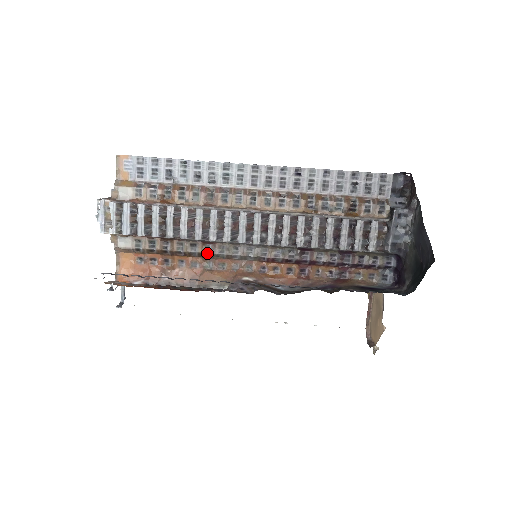
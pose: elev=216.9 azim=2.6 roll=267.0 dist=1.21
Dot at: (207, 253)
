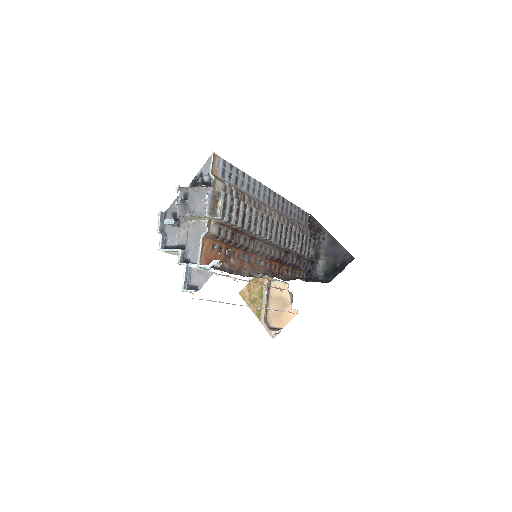
Dot at: (250, 247)
